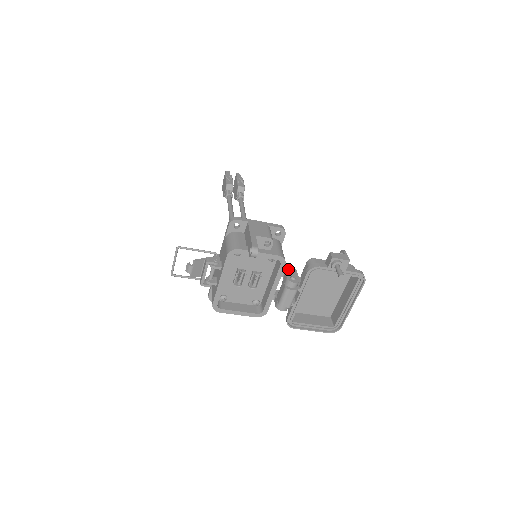
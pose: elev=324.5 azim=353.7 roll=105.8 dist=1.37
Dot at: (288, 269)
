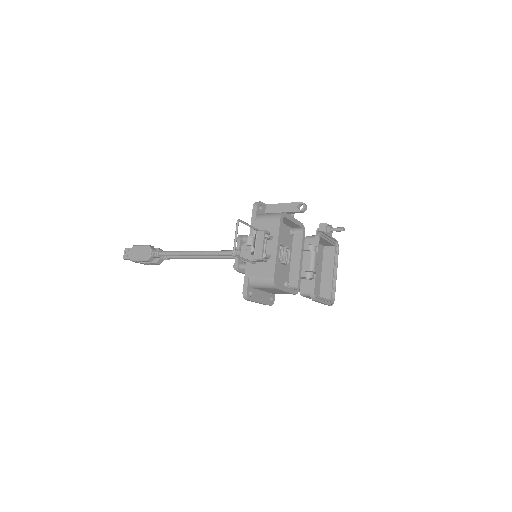
Dot at: occluded
